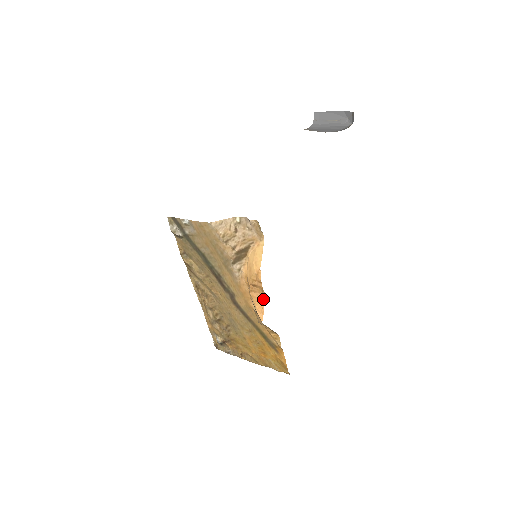
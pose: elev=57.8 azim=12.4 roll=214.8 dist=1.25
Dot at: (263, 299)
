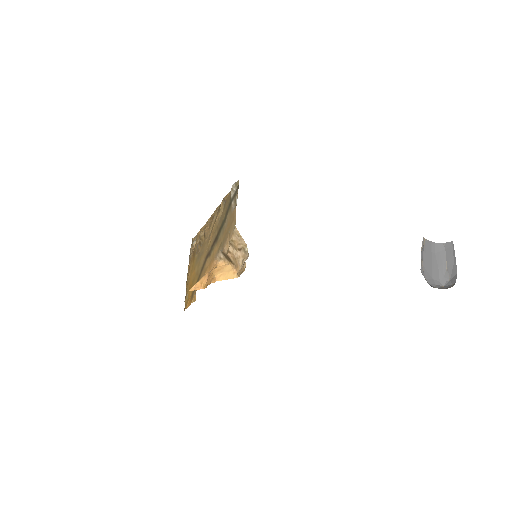
Dot at: (204, 287)
